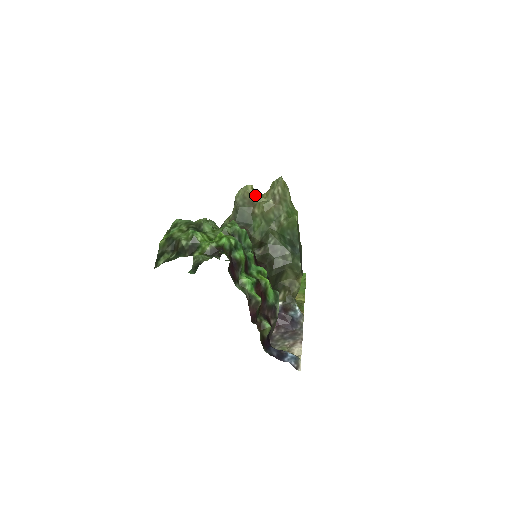
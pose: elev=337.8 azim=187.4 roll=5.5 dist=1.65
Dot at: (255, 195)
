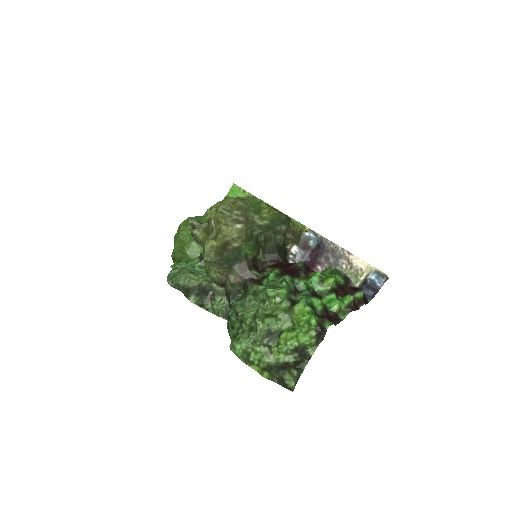
Dot at: (222, 240)
